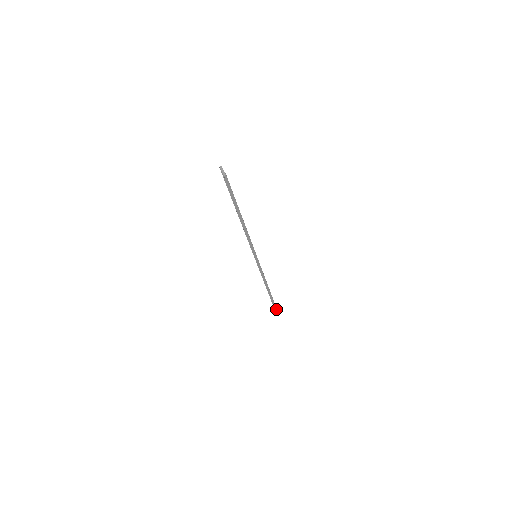
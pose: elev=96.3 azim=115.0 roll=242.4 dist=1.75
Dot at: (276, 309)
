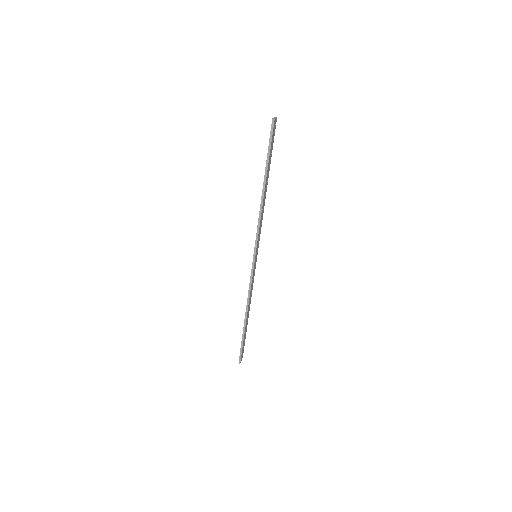
Dot at: (240, 356)
